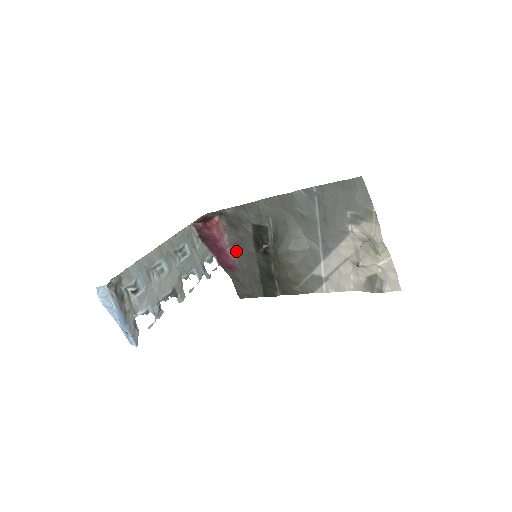
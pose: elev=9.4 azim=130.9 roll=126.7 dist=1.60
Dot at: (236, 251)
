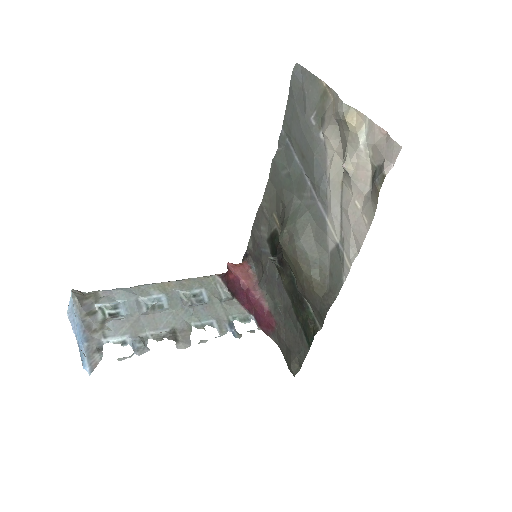
Dot at: (269, 296)
